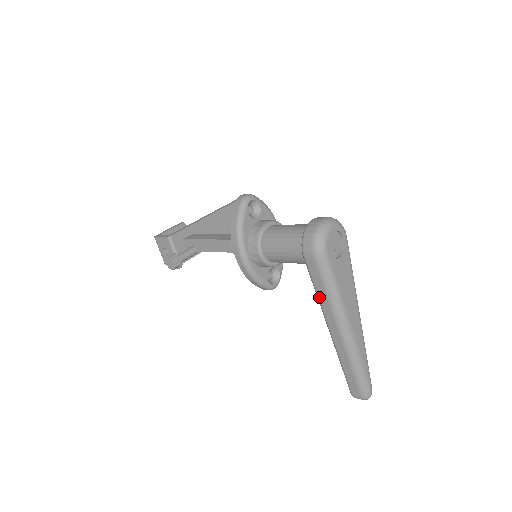
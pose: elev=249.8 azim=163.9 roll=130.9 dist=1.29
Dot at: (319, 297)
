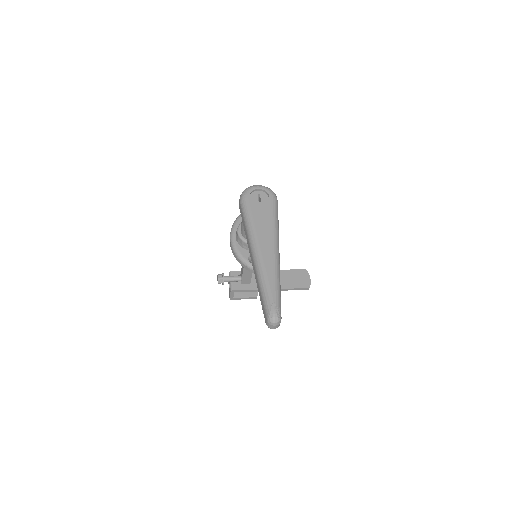
Dot at: (245, 233)
